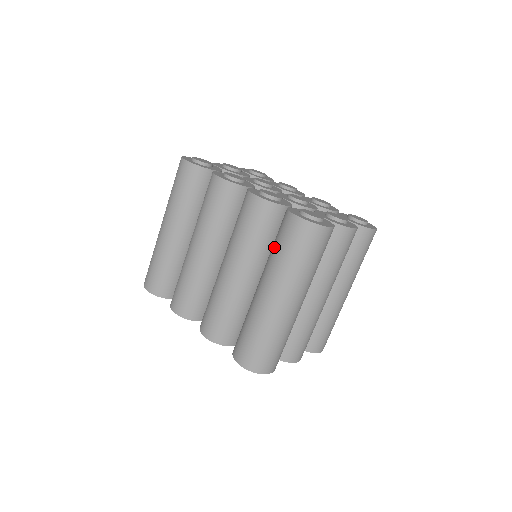
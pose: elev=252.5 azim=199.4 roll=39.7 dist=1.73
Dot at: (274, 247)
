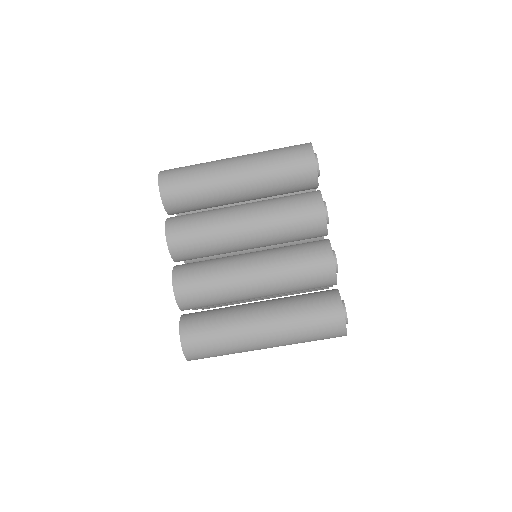
Dot at: (303, 304)
